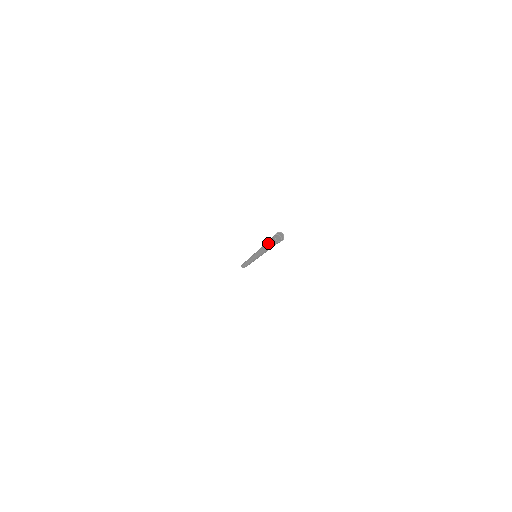
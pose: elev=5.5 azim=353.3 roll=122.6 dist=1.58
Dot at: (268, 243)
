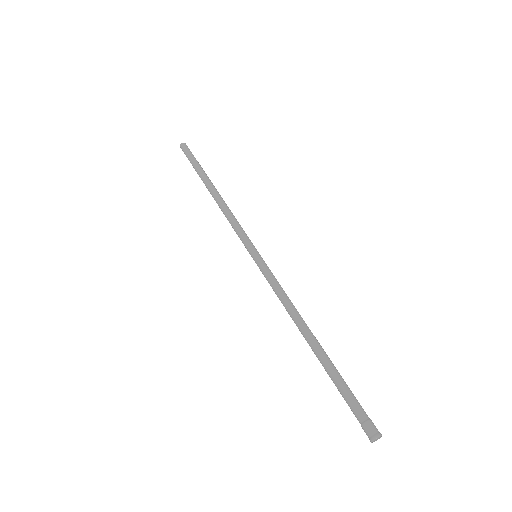
Dot at: (337, 387)
